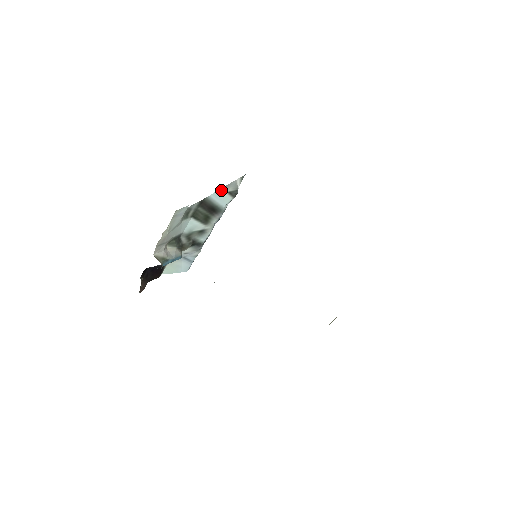
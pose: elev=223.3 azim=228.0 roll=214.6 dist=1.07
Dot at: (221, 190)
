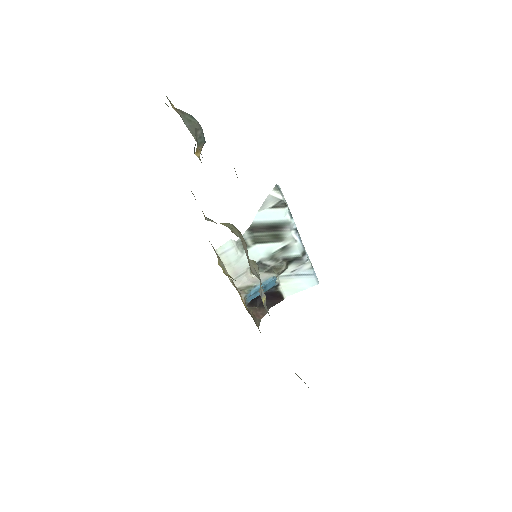
Dot at: (261, 210)
